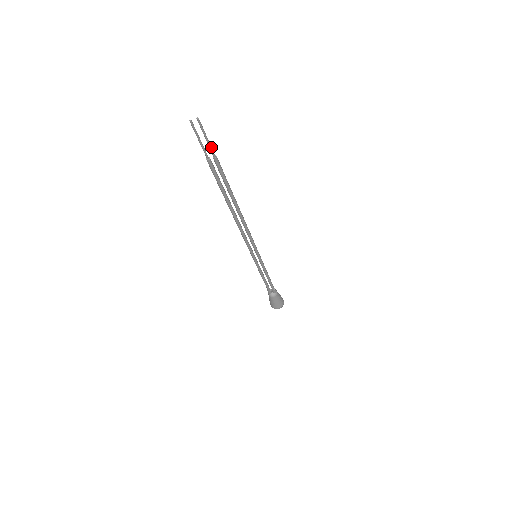
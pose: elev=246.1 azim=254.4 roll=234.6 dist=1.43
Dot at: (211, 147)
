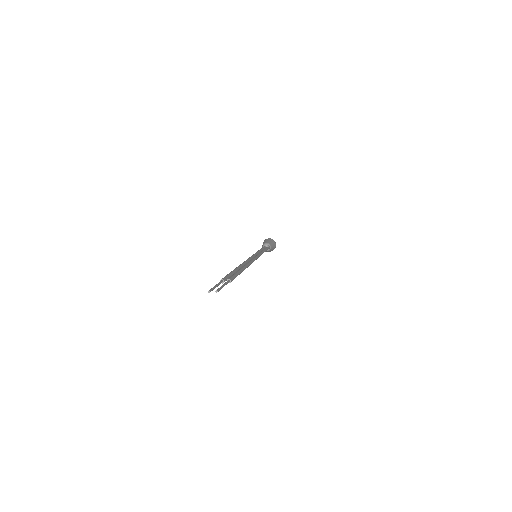
Dot at: occluded
